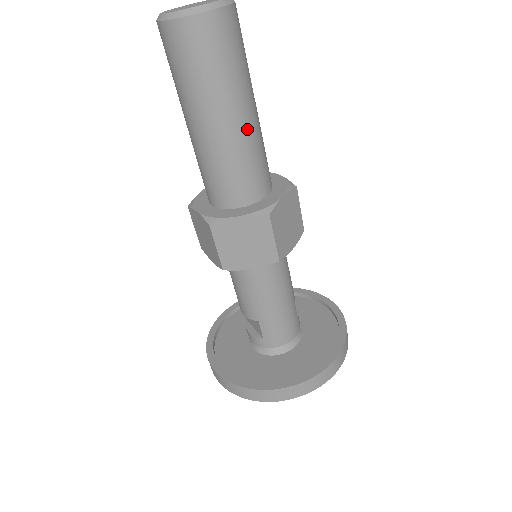
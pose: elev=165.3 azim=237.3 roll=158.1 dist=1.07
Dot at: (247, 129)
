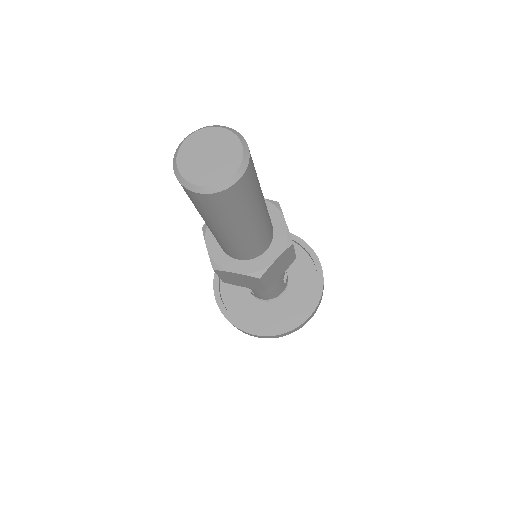
Dot at: (249, 232)
